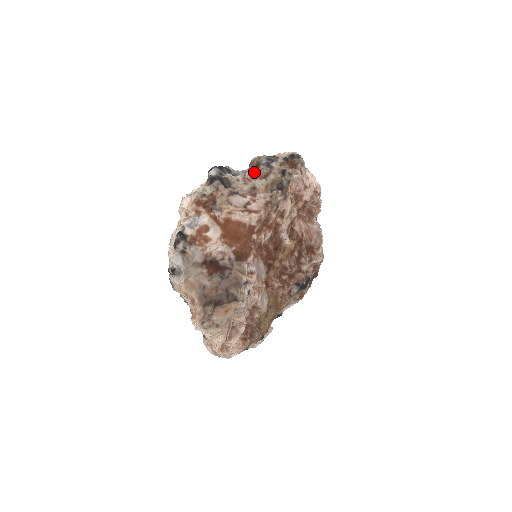
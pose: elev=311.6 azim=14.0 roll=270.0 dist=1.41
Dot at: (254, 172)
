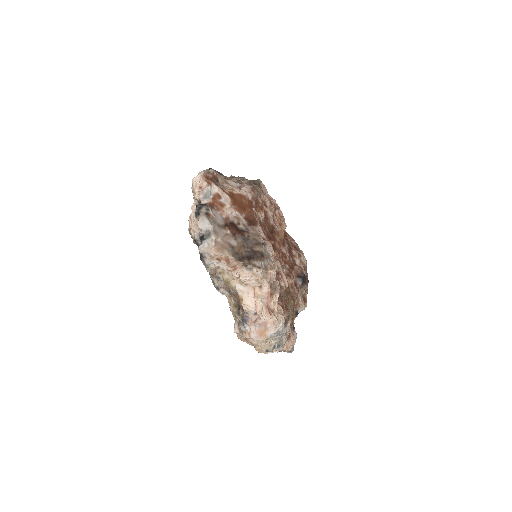
Dot at: occluded
